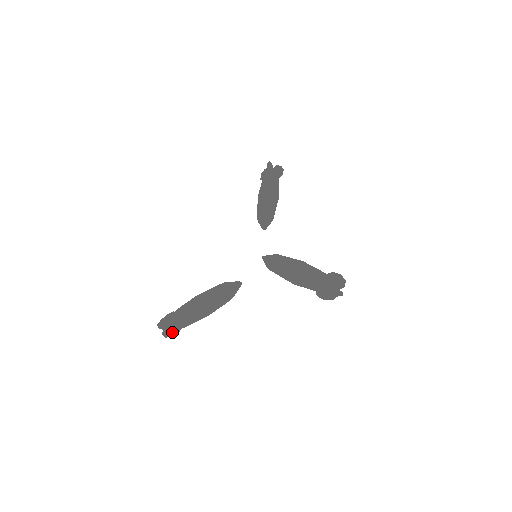
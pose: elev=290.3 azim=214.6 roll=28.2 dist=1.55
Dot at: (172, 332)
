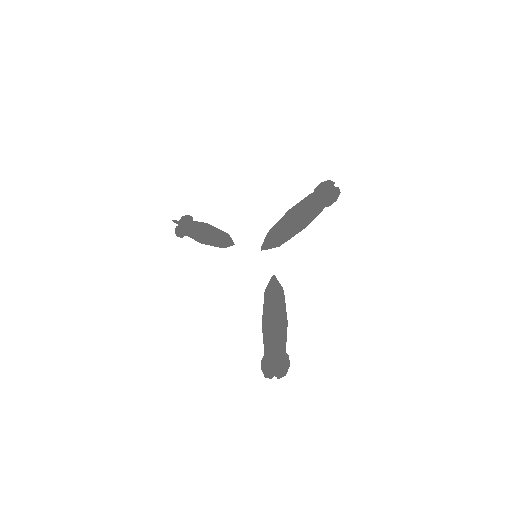
Dot at: (285, 364)
